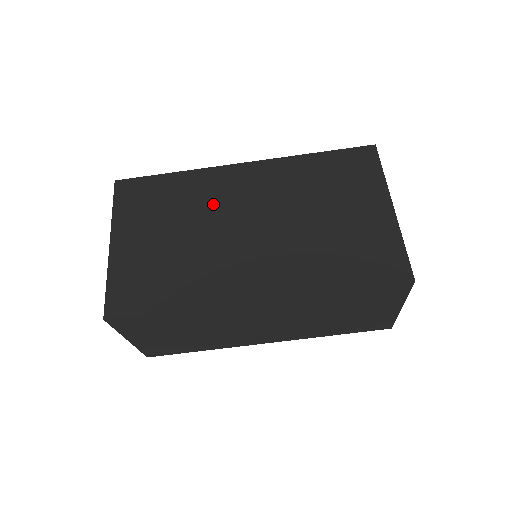
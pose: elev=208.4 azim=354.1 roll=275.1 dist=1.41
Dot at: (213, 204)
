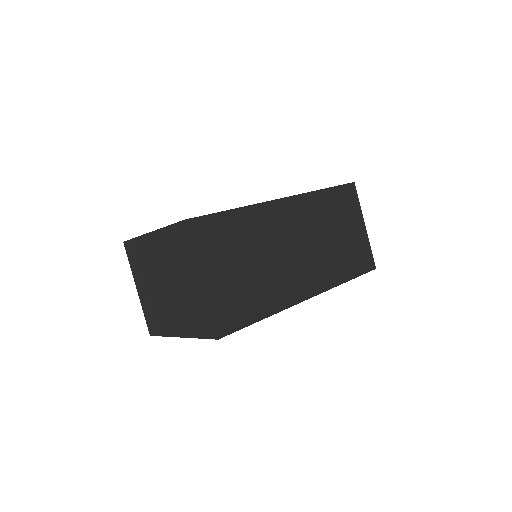
Dot at: occluded
